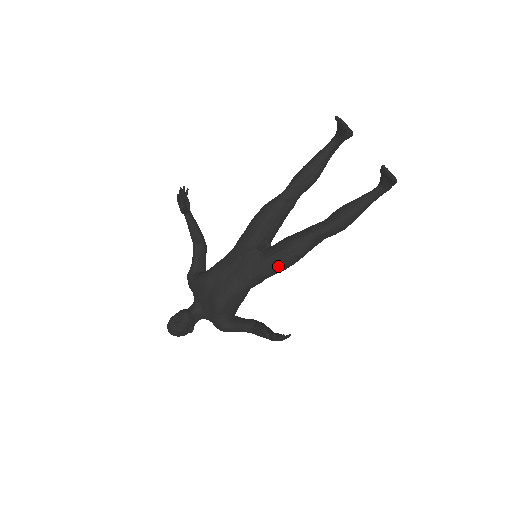
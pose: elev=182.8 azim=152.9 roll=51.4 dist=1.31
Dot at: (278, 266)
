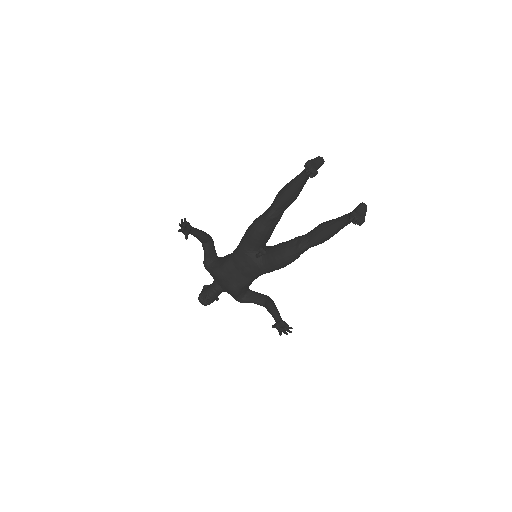
Dot at: (275, 269)
